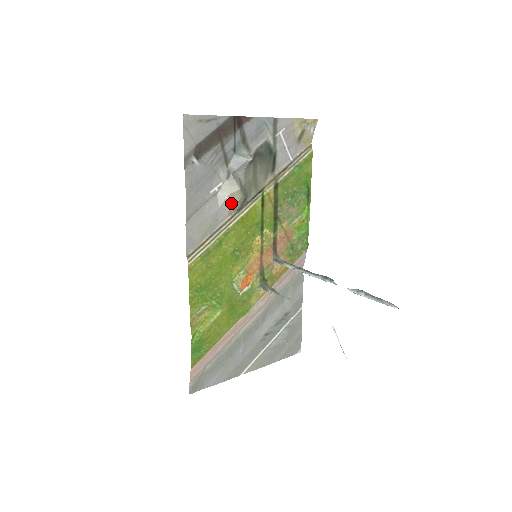
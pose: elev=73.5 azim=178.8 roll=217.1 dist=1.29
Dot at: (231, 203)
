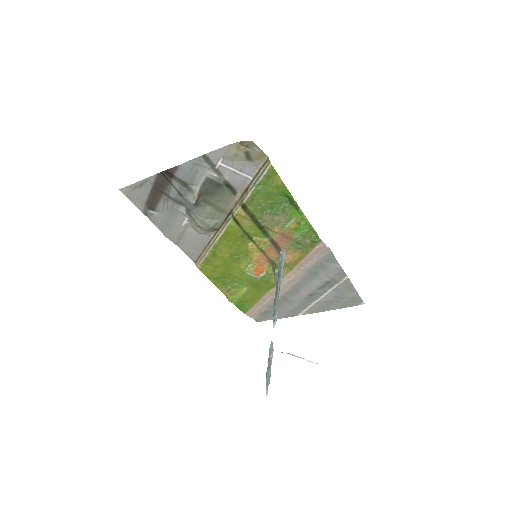
Dot at: (203, 230)
